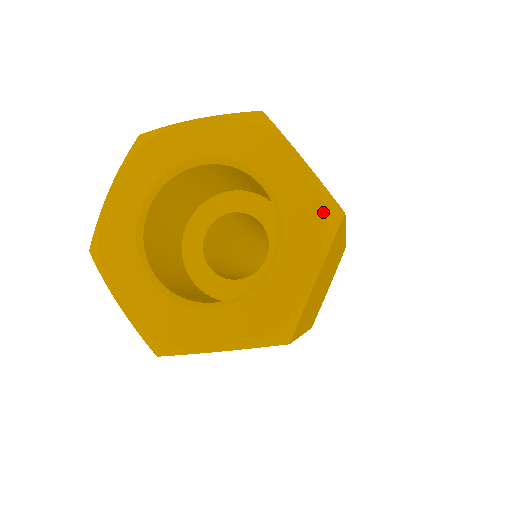
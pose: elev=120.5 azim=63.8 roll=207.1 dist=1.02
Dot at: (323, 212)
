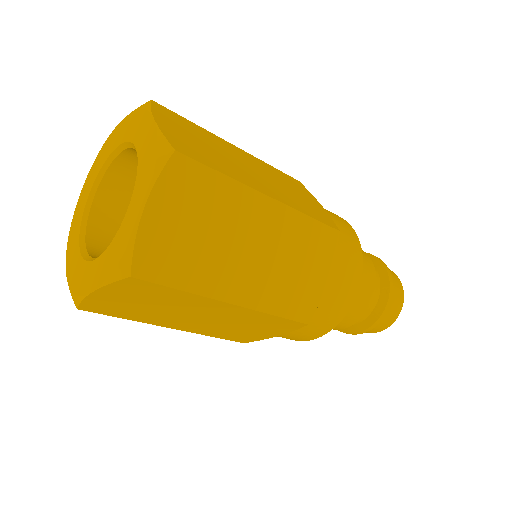
Dot at: (156, 154)
